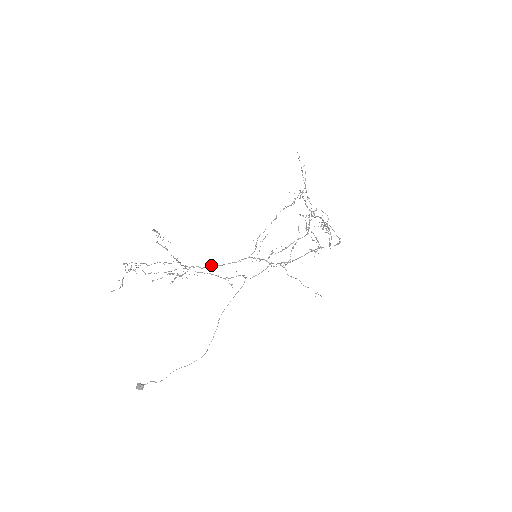
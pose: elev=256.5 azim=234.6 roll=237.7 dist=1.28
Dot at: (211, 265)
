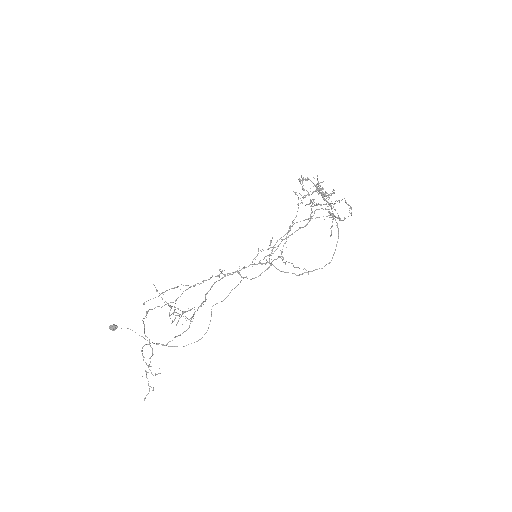
Dot at: occluded
